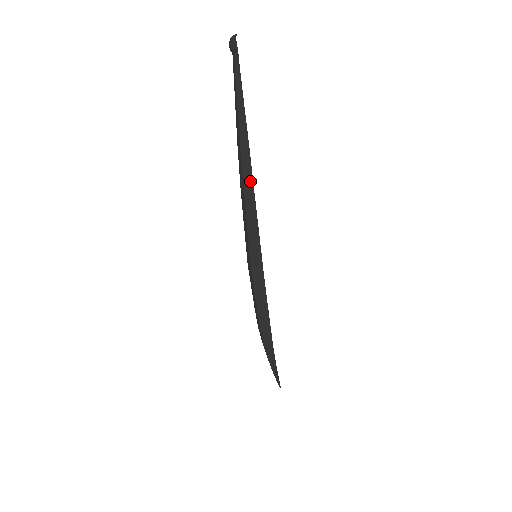
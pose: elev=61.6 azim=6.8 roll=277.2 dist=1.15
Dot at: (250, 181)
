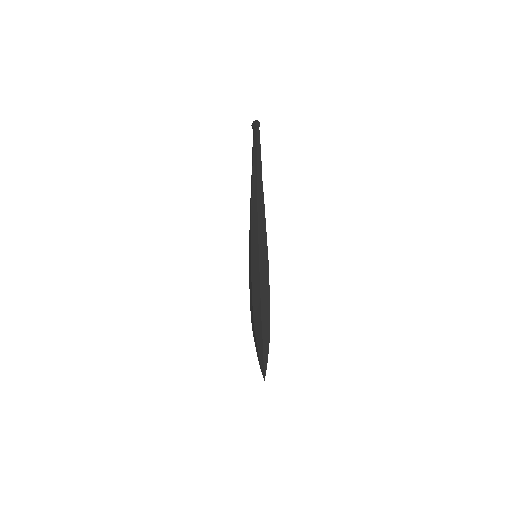
Dot at: (262, 199)
